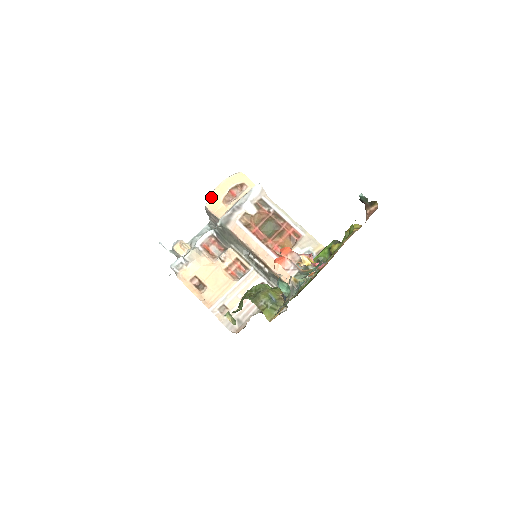
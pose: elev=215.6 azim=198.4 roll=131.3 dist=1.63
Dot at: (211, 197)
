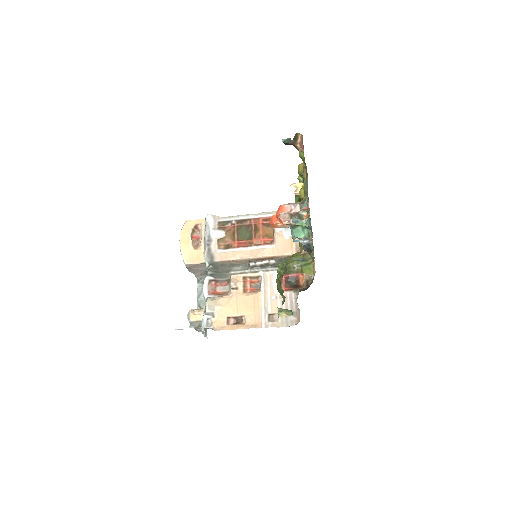
Dot at: (183, 254)
